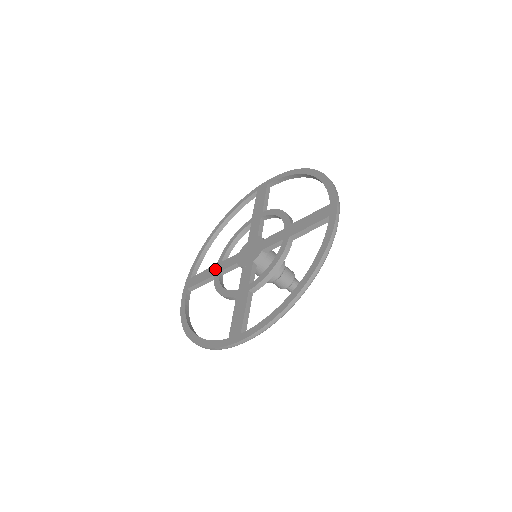
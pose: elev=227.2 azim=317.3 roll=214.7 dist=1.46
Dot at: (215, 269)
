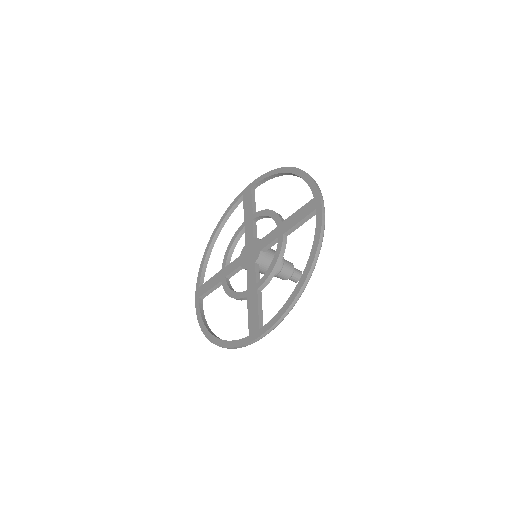
Dot at: (221, 275)
